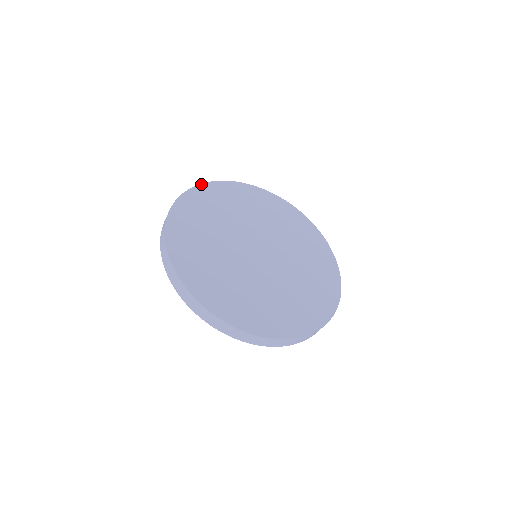
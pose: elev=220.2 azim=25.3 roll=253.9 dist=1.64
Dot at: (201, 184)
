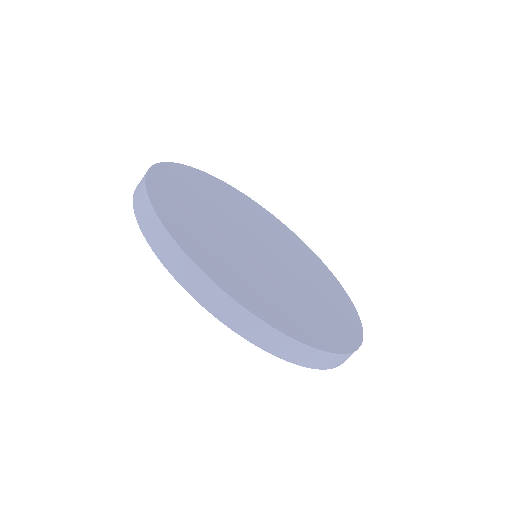
Dot at: (172, 162)
